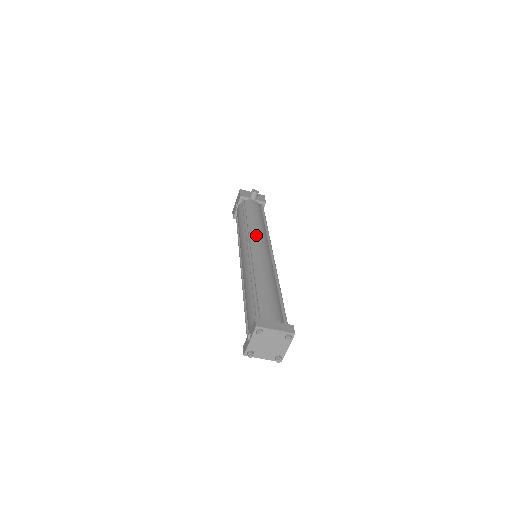
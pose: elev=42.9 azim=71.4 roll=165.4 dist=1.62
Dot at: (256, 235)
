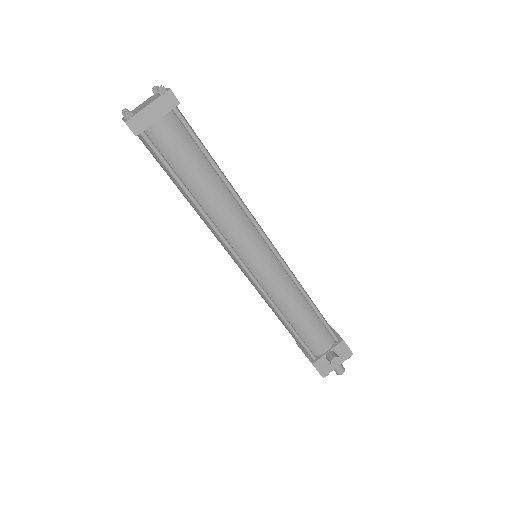
Dot at: occluded
